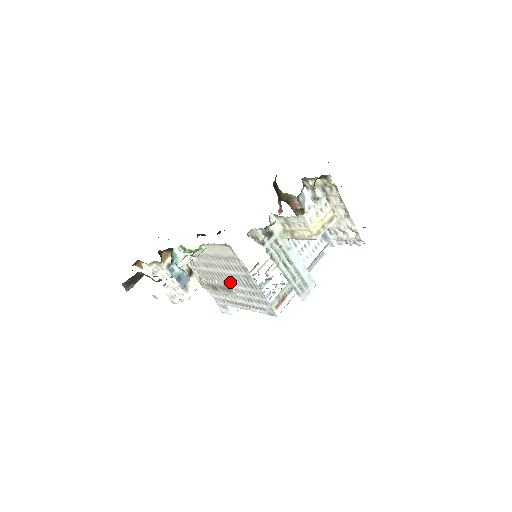
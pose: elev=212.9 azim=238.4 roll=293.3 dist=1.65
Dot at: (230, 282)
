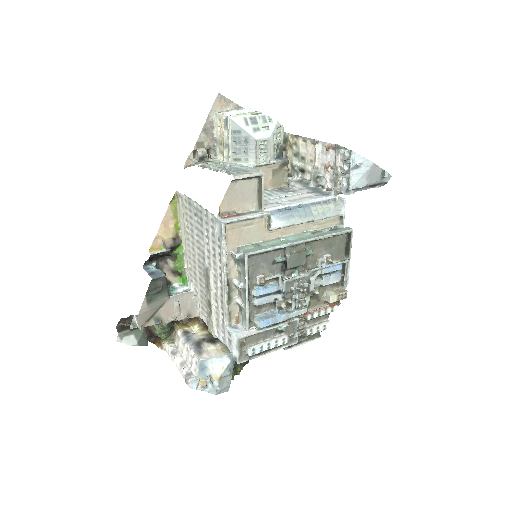
Dot at: (203, 259)
